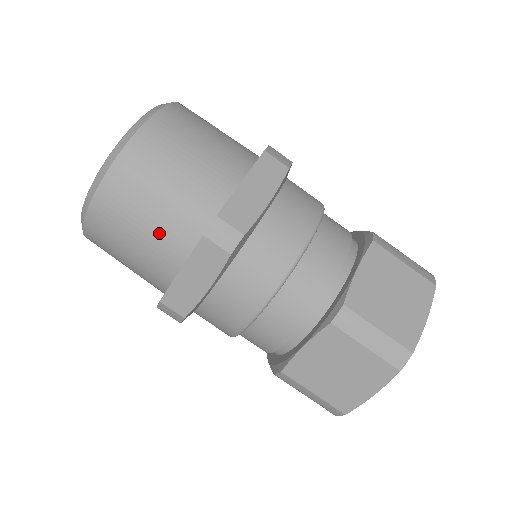
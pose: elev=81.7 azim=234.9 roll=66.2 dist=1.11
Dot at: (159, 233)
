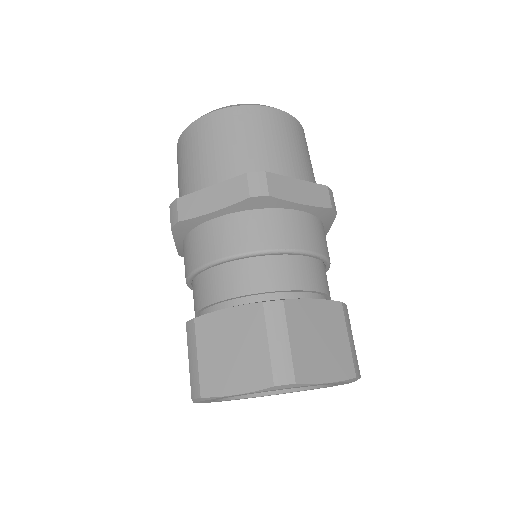
Dot at: (297, 159)
